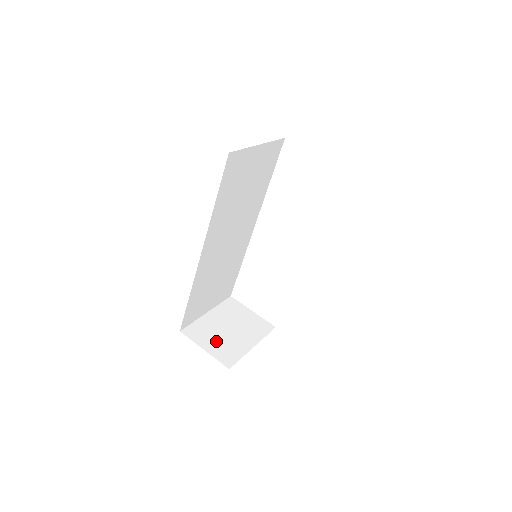
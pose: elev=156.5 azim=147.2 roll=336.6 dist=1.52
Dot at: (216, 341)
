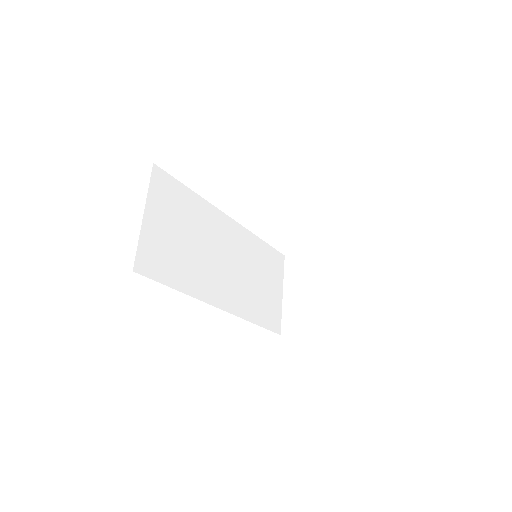
Dot at: (310, 315)
